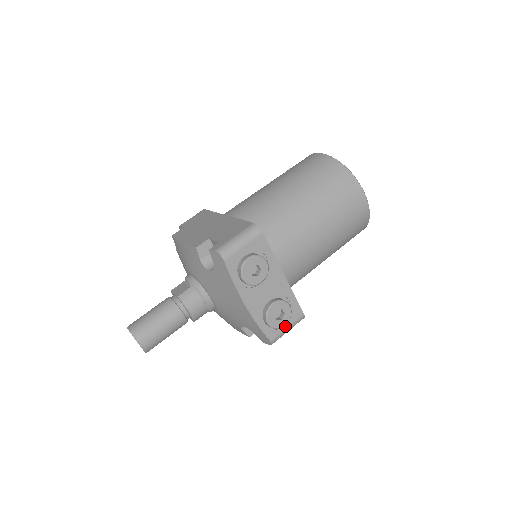
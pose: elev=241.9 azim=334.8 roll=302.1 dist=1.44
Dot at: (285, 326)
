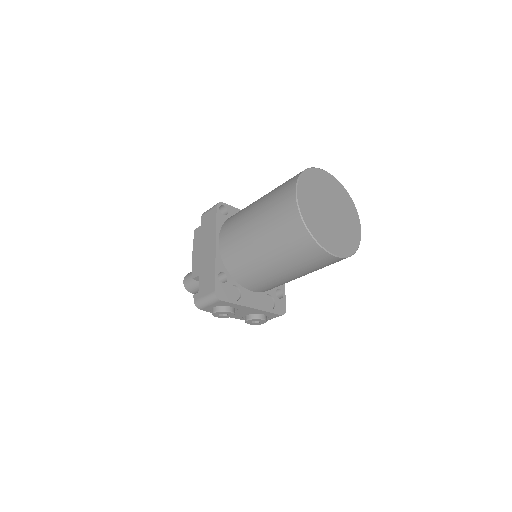
Dot at: (268, 319)
